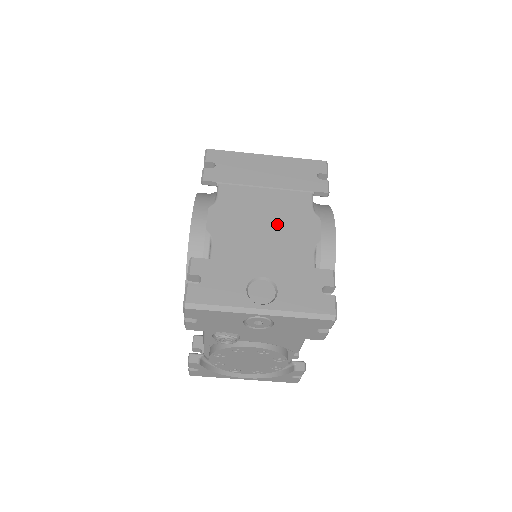
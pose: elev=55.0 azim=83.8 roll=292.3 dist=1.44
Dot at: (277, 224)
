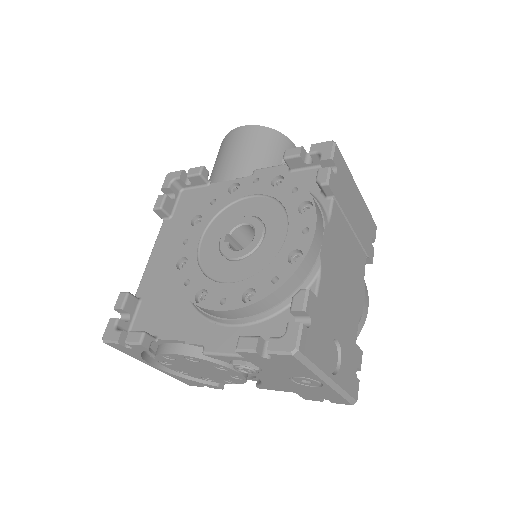
Dot at: (350, 280)
